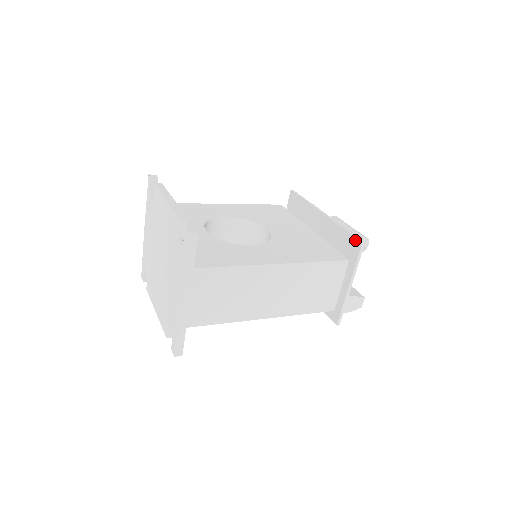
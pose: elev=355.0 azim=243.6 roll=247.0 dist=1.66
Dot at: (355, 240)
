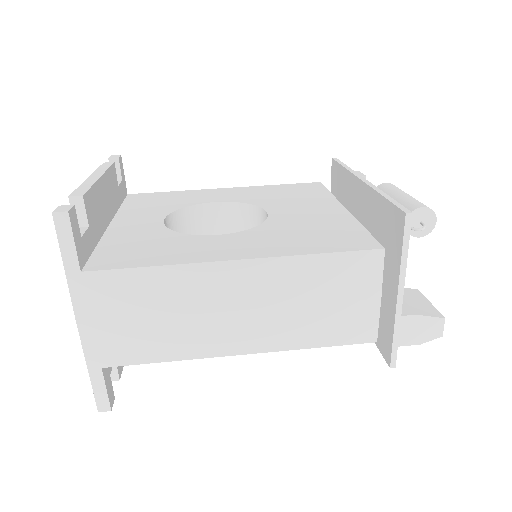
Dot at: (397, 212)
